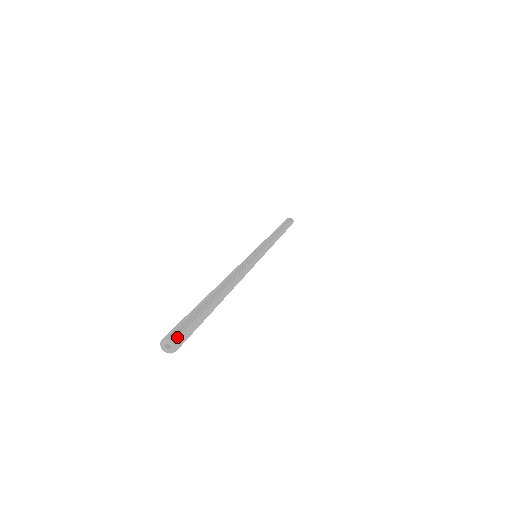
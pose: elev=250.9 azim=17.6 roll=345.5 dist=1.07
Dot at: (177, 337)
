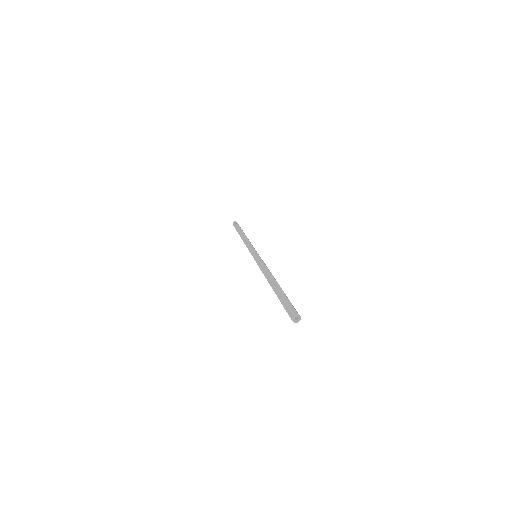
Dot at: (299, 315)
